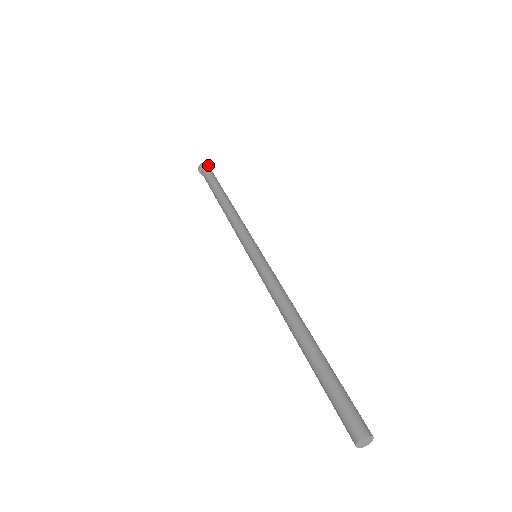
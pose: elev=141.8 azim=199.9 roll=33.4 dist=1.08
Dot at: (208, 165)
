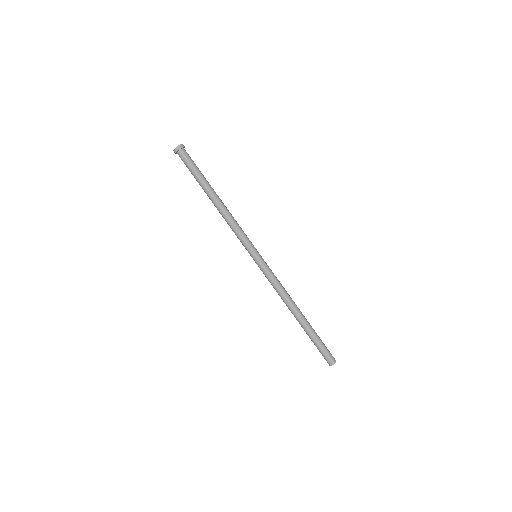
Dot at: (178, 151)
